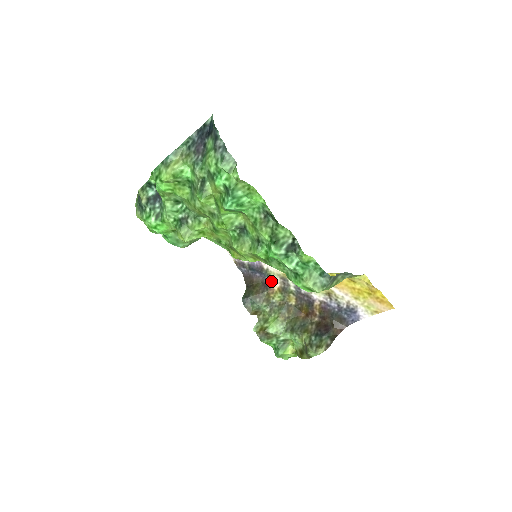
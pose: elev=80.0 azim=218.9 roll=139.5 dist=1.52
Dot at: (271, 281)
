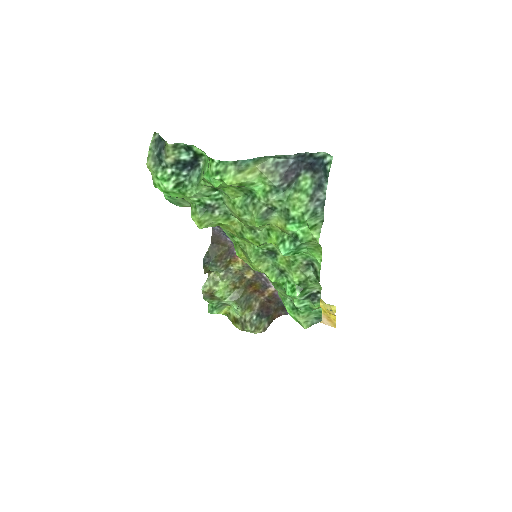
Dot at: occluded
